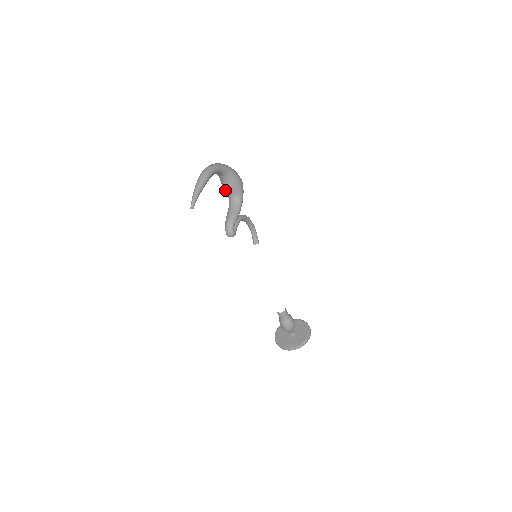
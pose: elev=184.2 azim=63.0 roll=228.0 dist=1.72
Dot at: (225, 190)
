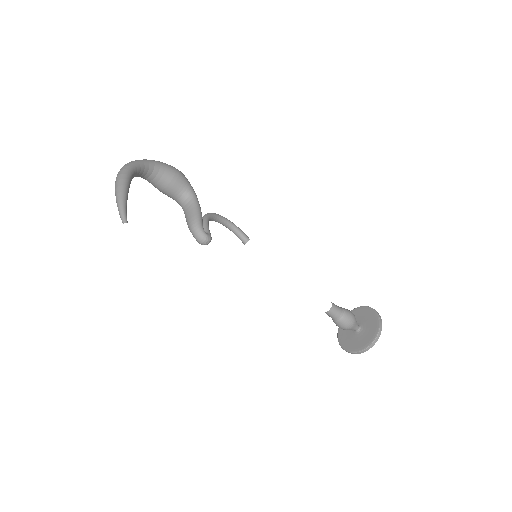
Dot at: (166, 194)
